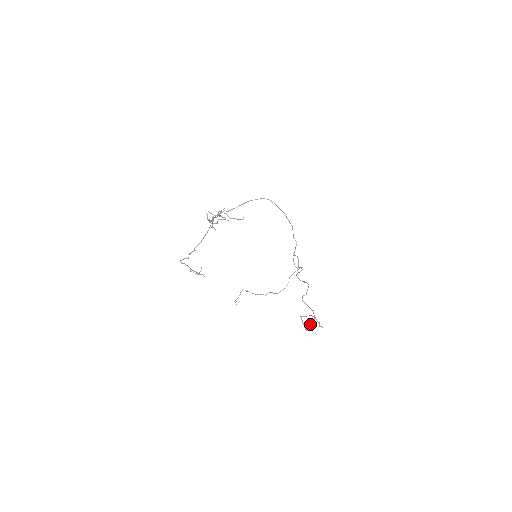
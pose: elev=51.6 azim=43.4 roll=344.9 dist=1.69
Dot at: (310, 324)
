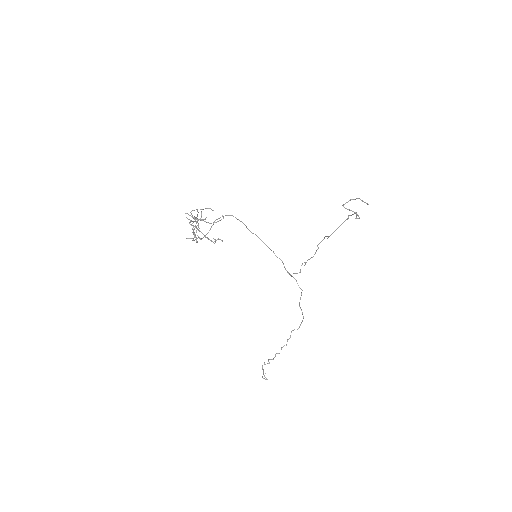
Dot at: (356, 215)
